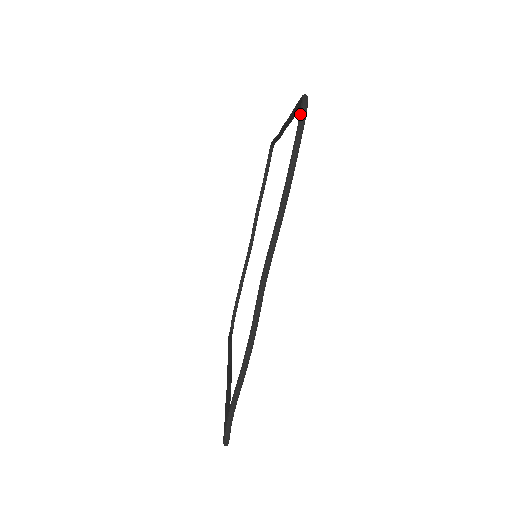
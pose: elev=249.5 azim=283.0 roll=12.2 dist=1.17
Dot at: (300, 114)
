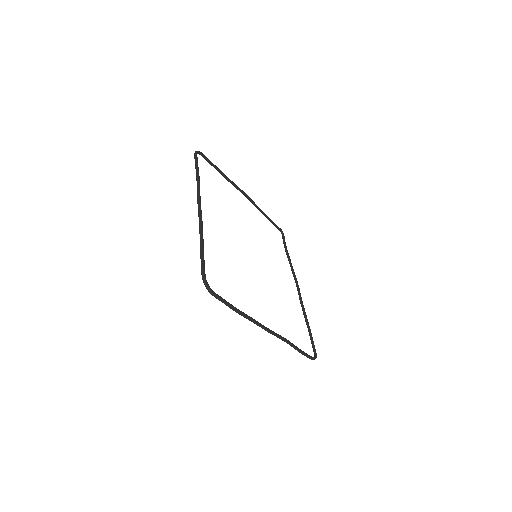
Dot at: (212, 295)
